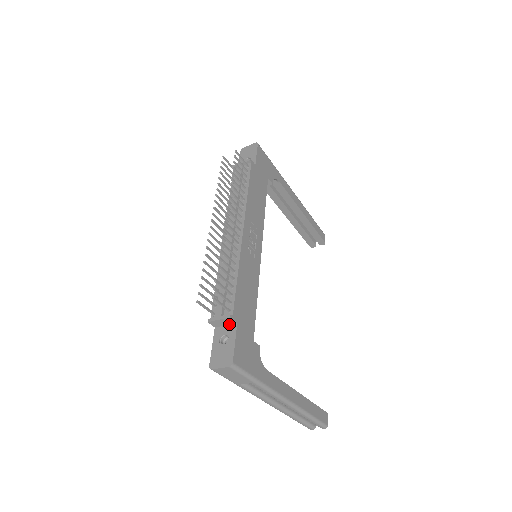
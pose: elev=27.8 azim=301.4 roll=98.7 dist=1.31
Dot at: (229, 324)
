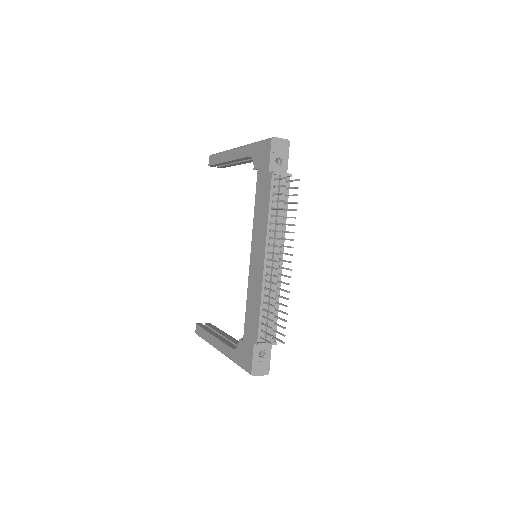
Dot at: occluded
